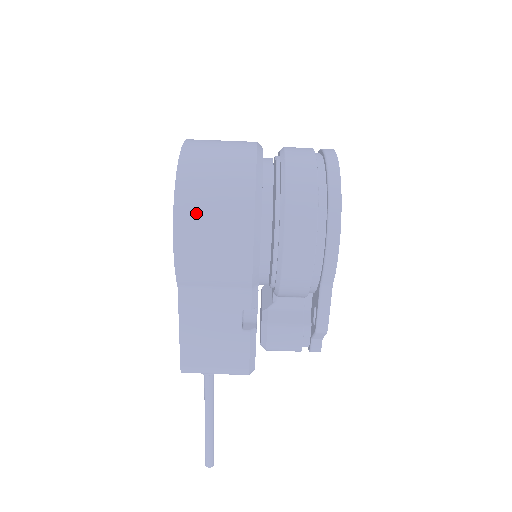
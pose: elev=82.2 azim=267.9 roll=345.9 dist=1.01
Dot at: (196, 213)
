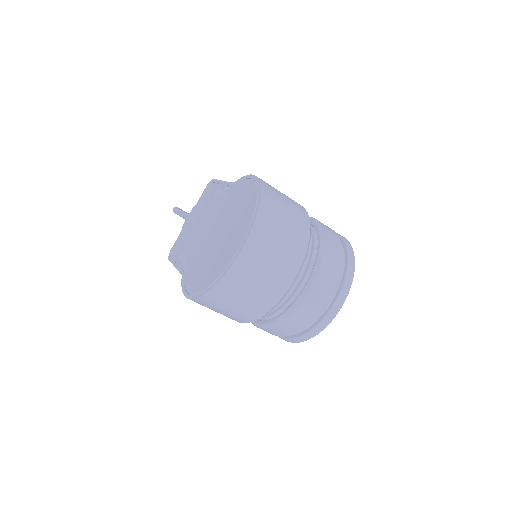
Dot at: (208, 306)
